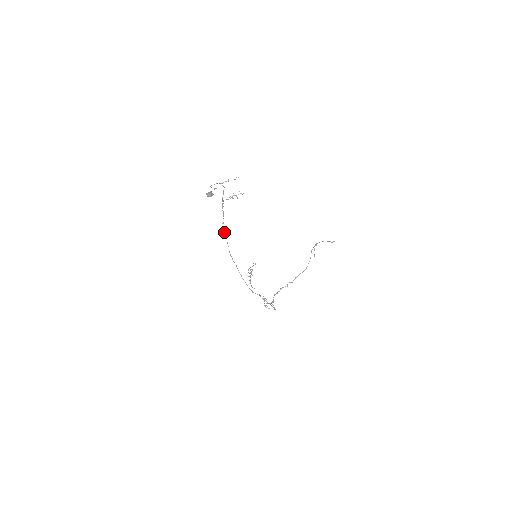
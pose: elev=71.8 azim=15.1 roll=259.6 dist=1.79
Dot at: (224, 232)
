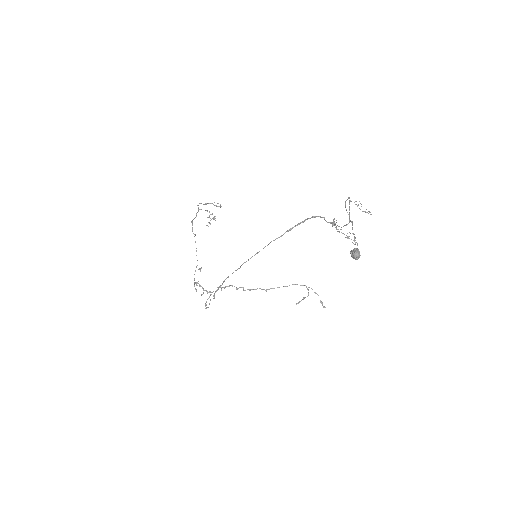
Dot at: occluded
